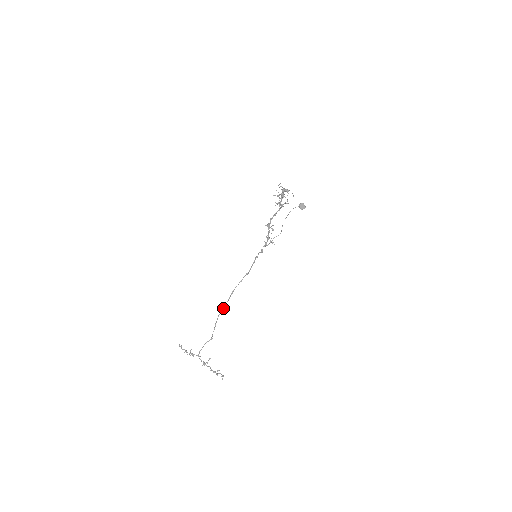
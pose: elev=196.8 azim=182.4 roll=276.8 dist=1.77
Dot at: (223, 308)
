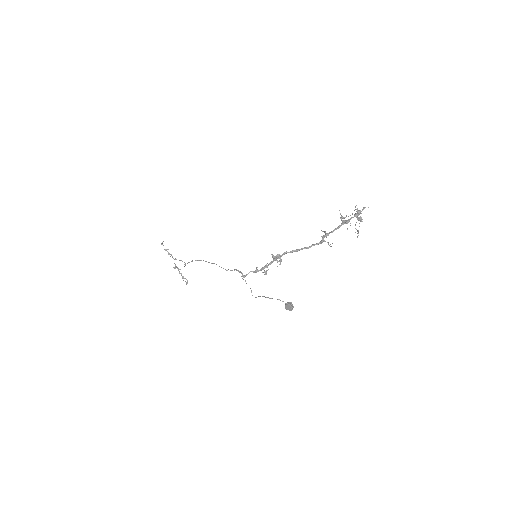
Dot at: occluded
